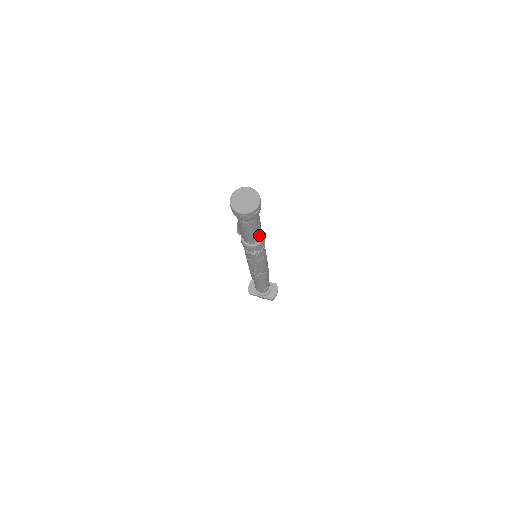
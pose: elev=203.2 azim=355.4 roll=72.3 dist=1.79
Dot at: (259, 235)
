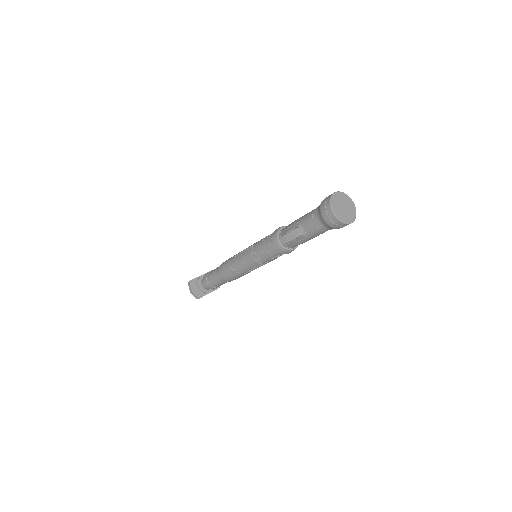
Dot at: occluded
